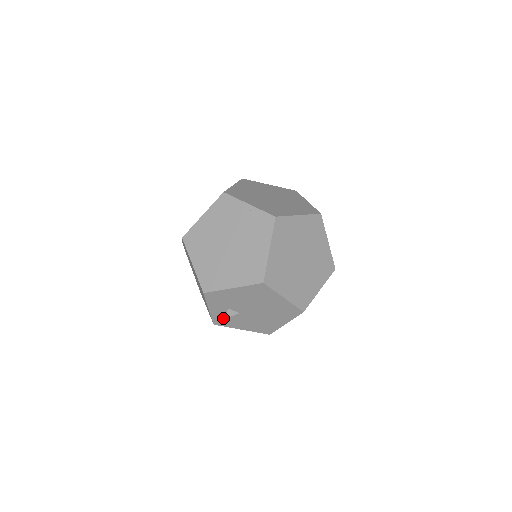
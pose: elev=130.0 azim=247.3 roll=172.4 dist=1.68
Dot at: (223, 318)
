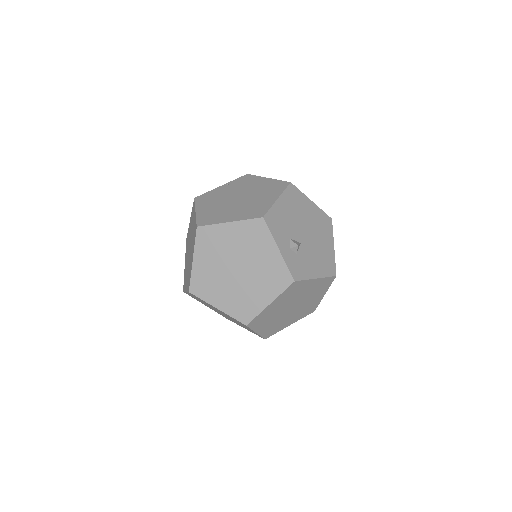
Dot at: (295, 262)
